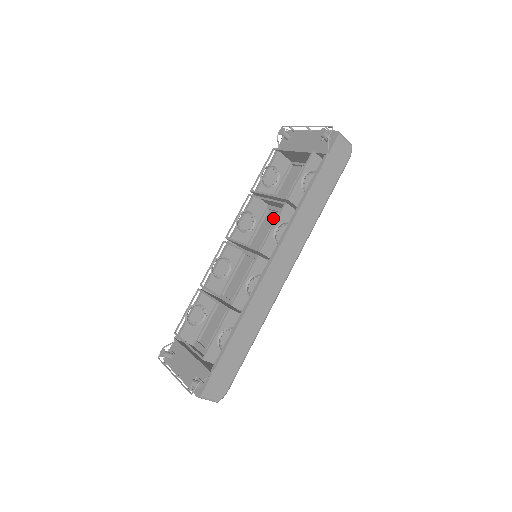
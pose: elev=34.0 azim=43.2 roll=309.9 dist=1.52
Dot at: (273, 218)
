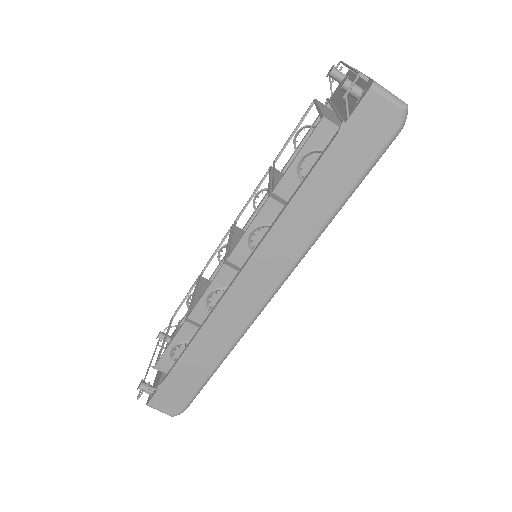
Dot at: occluded
